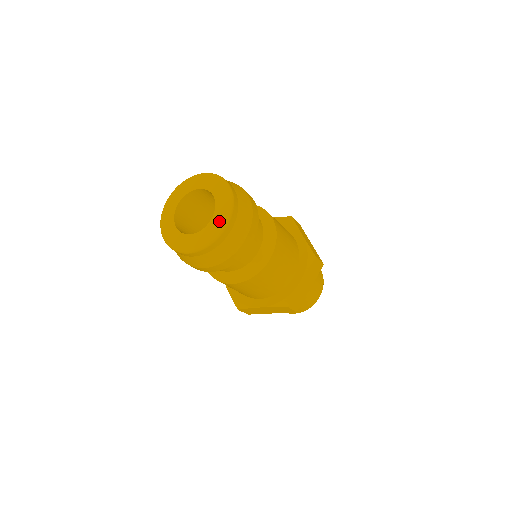
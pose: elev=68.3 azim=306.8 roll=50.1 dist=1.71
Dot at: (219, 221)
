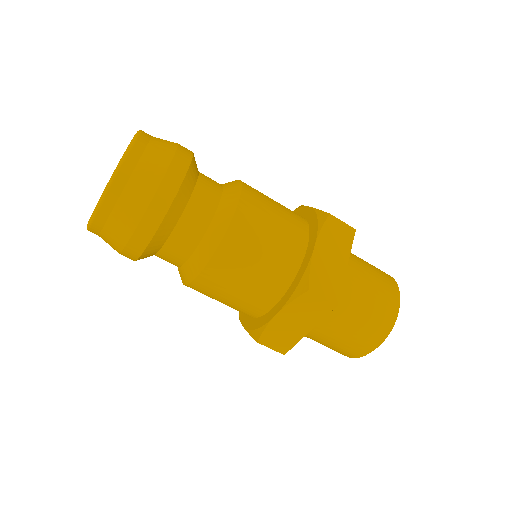
Dot at: occluded
